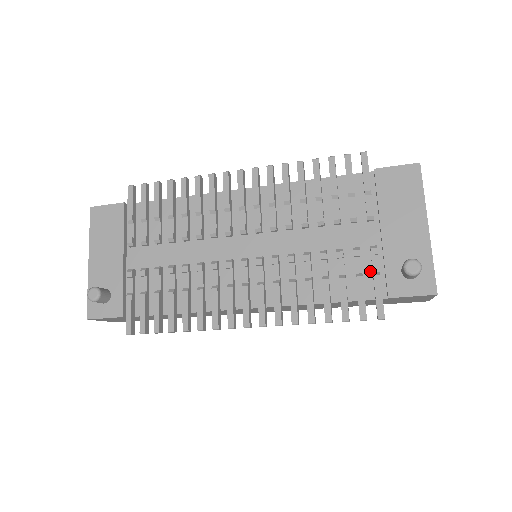
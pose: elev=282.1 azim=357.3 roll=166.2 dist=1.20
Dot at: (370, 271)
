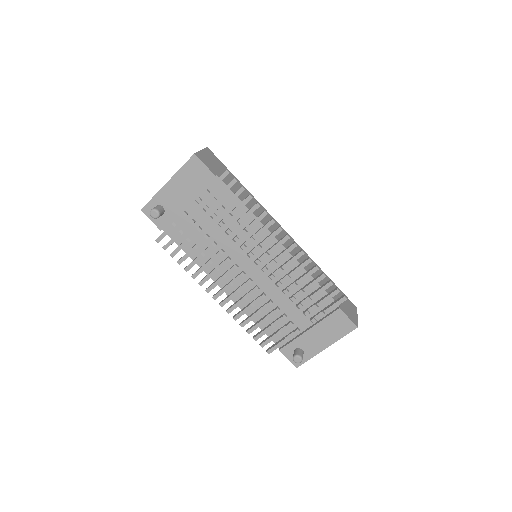
Dot at: (286, 334)
